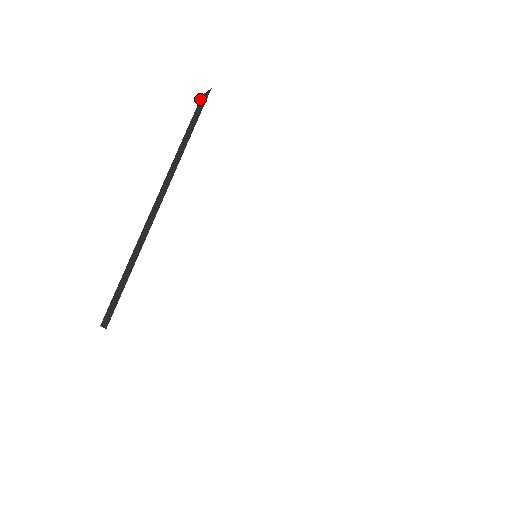
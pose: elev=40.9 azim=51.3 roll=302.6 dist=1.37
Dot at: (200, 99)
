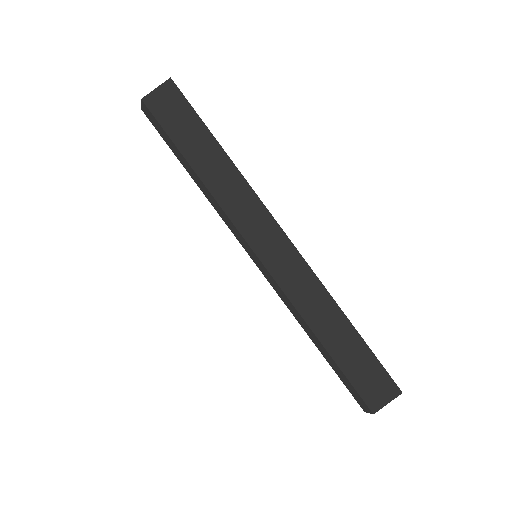
Dot at: occluded
